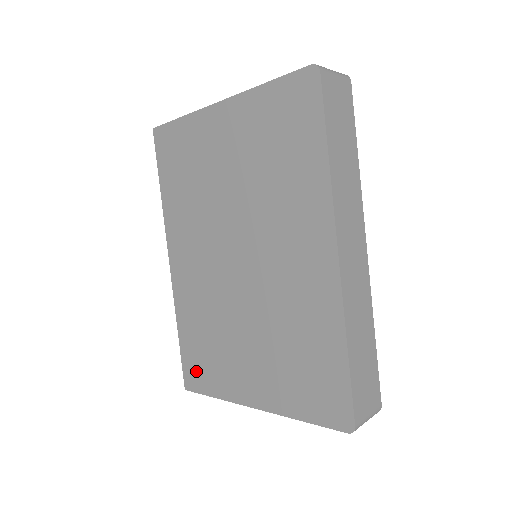
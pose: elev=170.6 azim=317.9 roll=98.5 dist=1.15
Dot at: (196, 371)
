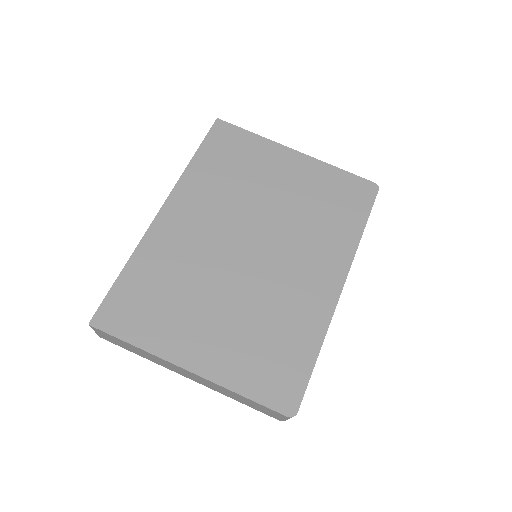
Dot at: (124, 312)
